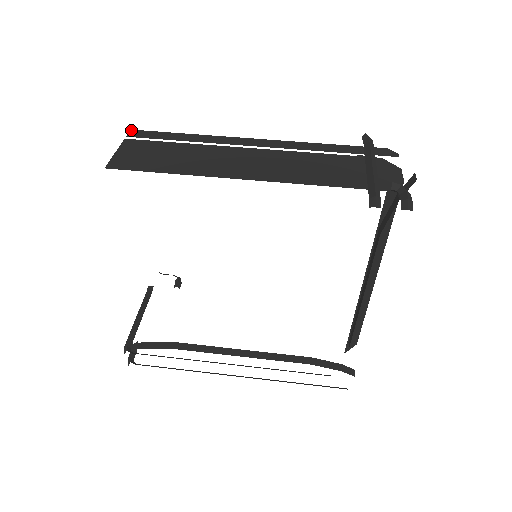
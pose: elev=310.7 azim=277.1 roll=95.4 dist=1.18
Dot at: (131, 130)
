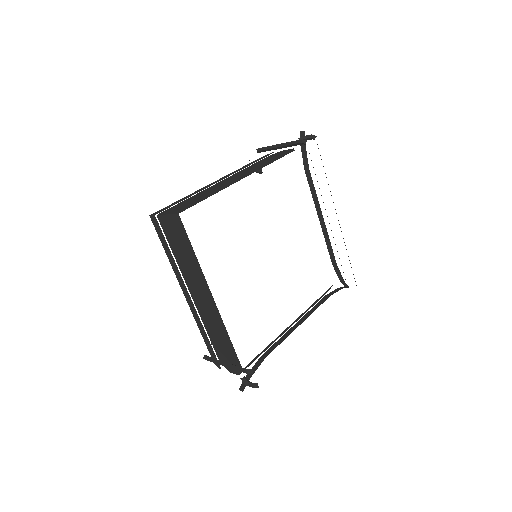
Dot at: (150, 215)
